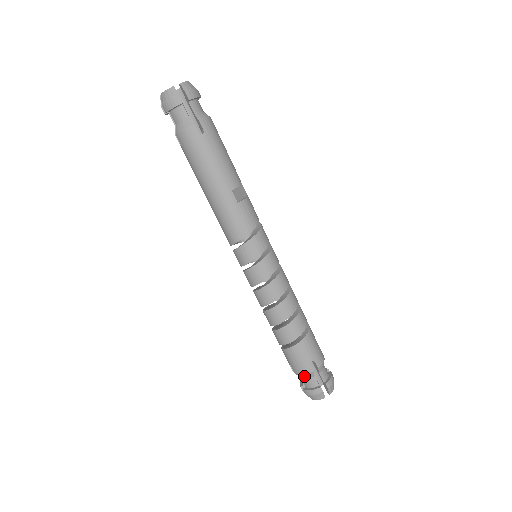
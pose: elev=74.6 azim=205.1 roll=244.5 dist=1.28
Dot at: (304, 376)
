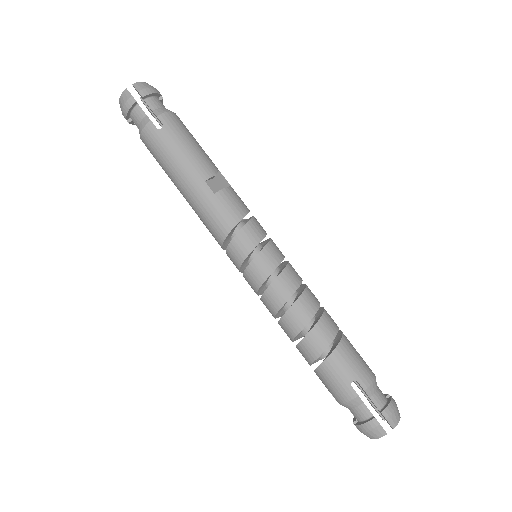
Dot at: (349, 404)
